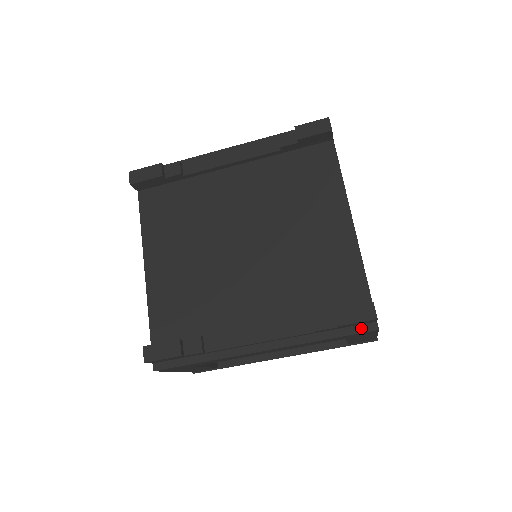
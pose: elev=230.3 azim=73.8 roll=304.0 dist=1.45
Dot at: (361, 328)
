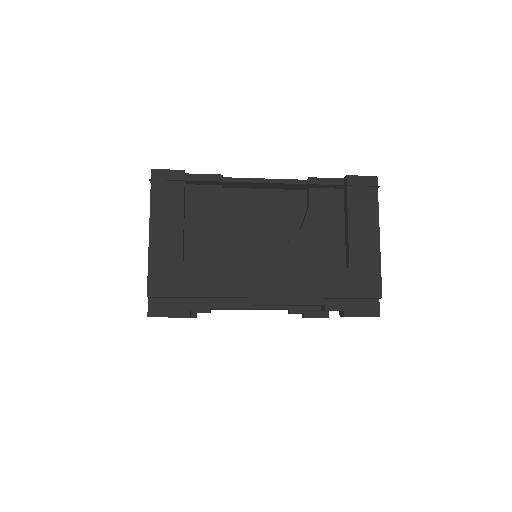
Dot at: occluded
